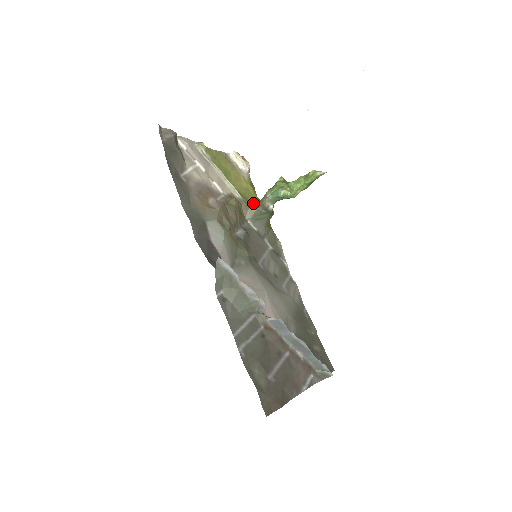
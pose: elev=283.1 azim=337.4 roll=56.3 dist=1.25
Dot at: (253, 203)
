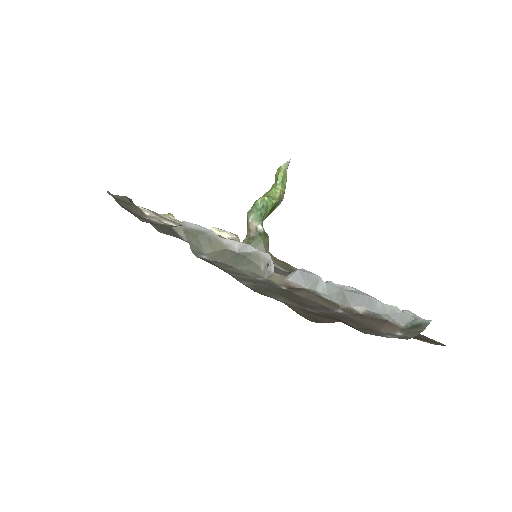
Dot at: occluded
